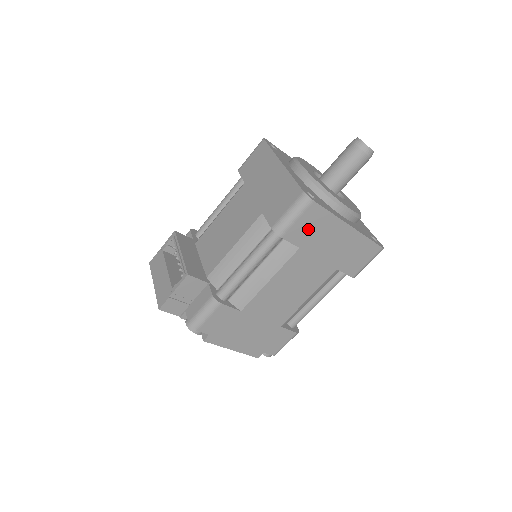
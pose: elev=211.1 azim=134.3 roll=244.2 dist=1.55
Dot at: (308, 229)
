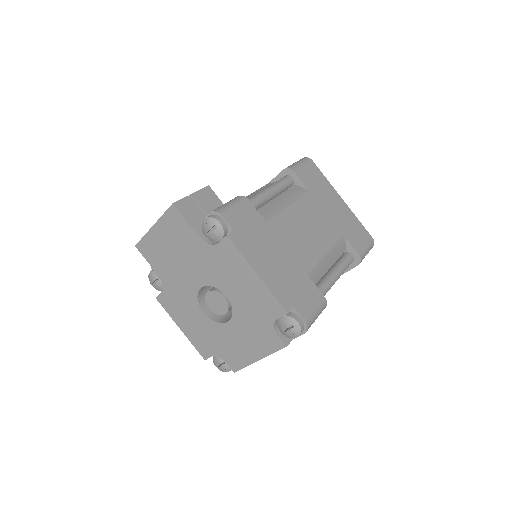
Dot at: (312, 179)
